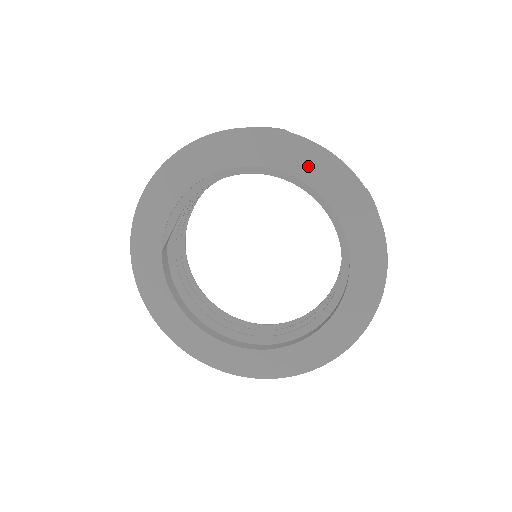
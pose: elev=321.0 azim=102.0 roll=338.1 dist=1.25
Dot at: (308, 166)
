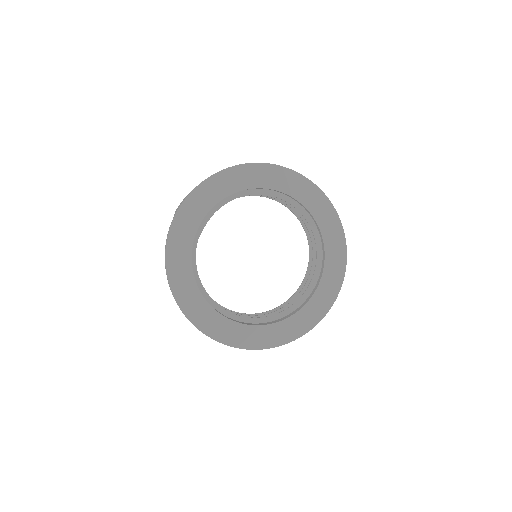
Dot at: (298, 189)
